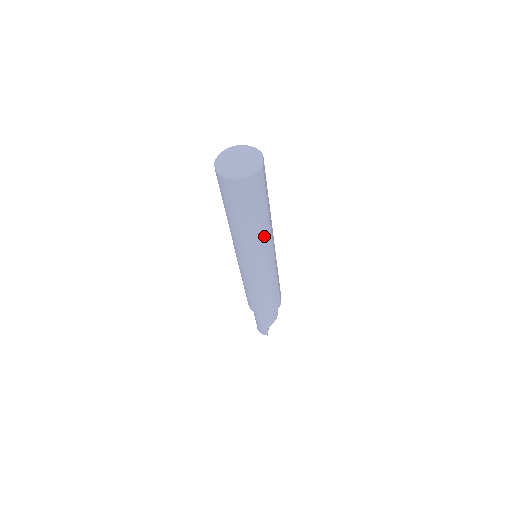
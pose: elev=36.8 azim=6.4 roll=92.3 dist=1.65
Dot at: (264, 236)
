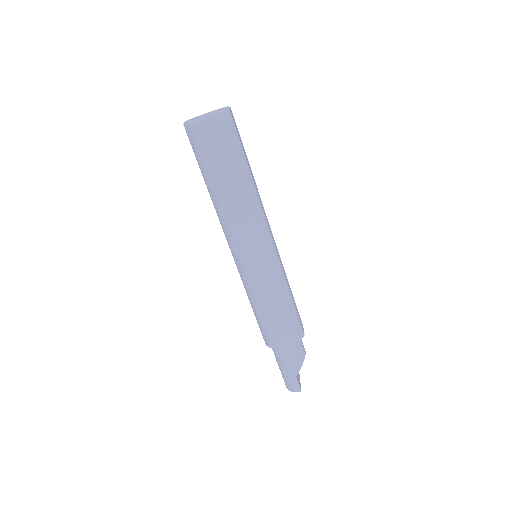
Dot at: (253, 205)
